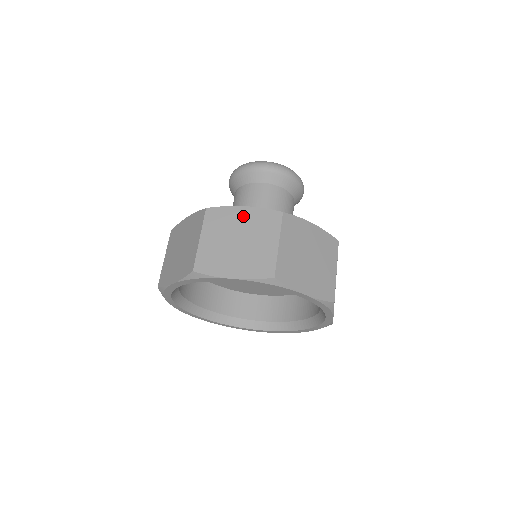
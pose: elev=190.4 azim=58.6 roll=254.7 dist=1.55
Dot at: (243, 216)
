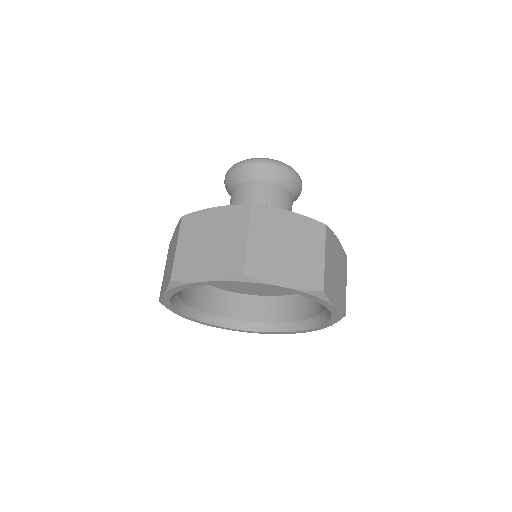
Dot at: (289, 221)
